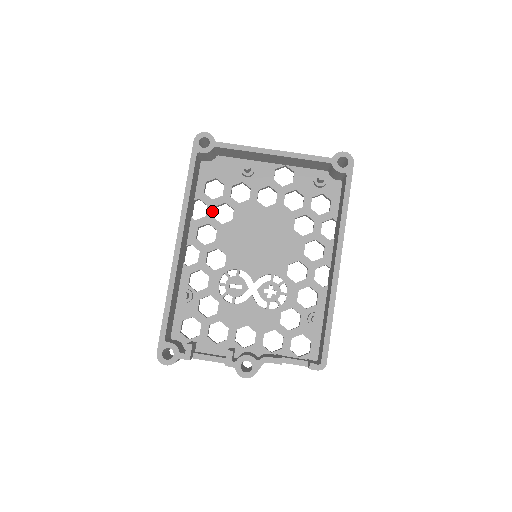
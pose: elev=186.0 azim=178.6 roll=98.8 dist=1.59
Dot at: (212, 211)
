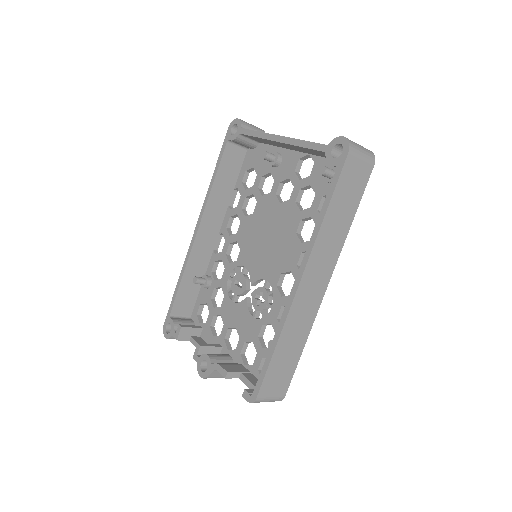
Dot at: (242, 202)
